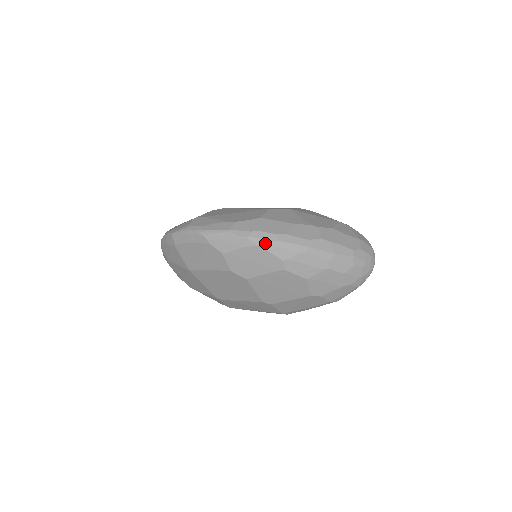
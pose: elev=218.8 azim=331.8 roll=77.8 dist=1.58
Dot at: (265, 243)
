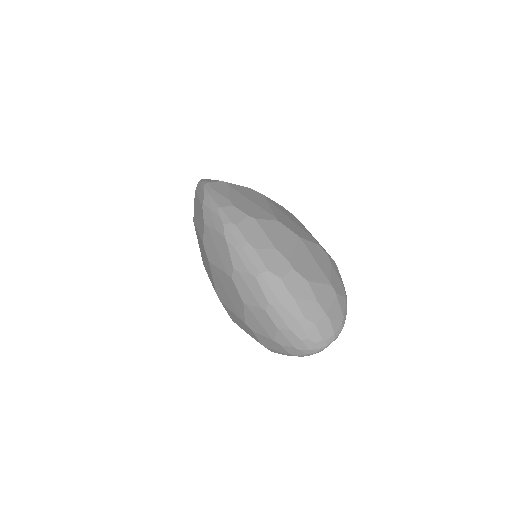
Dot at: (232, 241)
